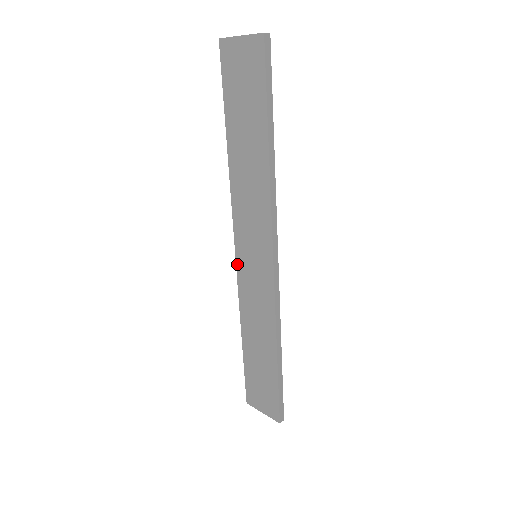
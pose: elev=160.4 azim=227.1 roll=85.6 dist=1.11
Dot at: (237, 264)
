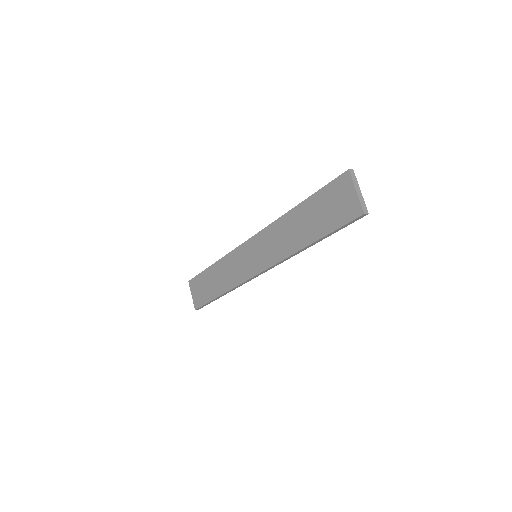
Dot at: (244, 244)
